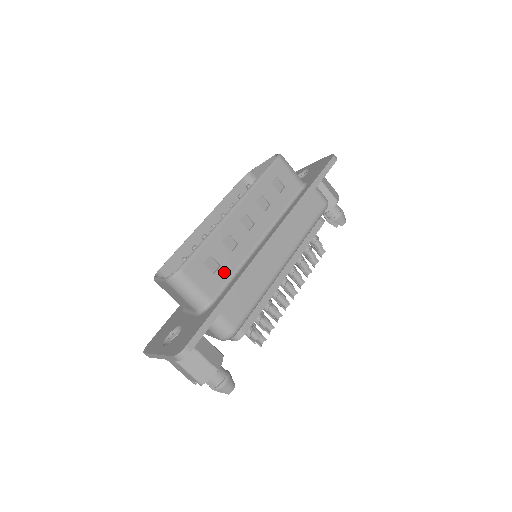
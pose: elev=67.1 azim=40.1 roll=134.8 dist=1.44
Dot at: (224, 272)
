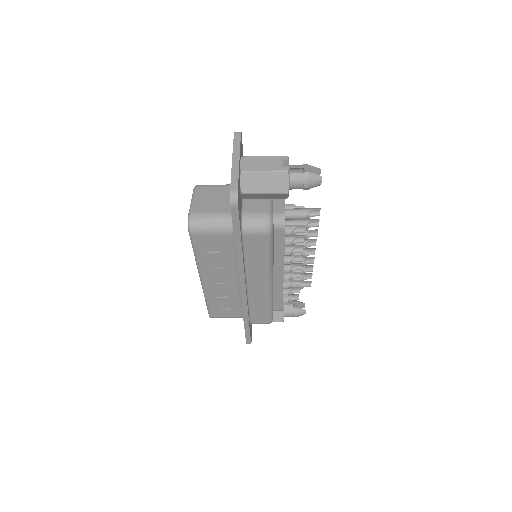
Dot at: (234, 306)
